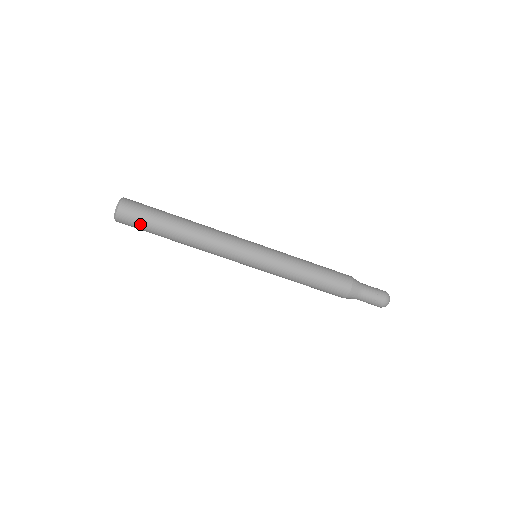
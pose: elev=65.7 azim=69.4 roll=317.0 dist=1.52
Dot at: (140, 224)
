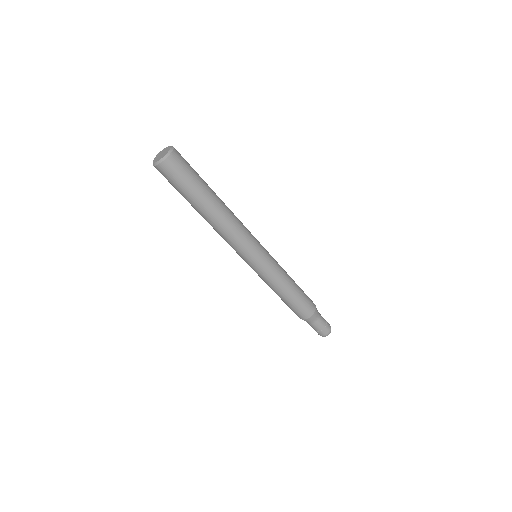
Dot at: (177, 184)
